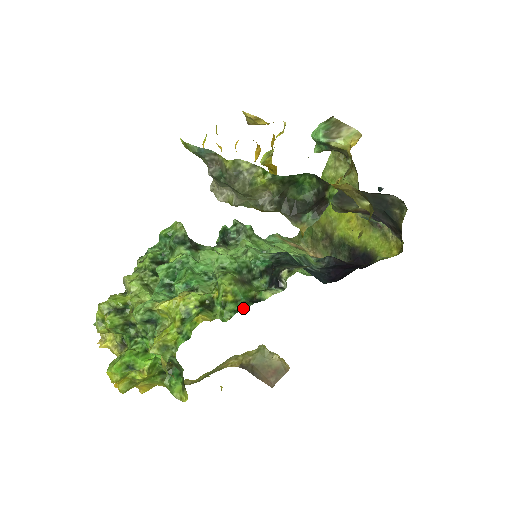
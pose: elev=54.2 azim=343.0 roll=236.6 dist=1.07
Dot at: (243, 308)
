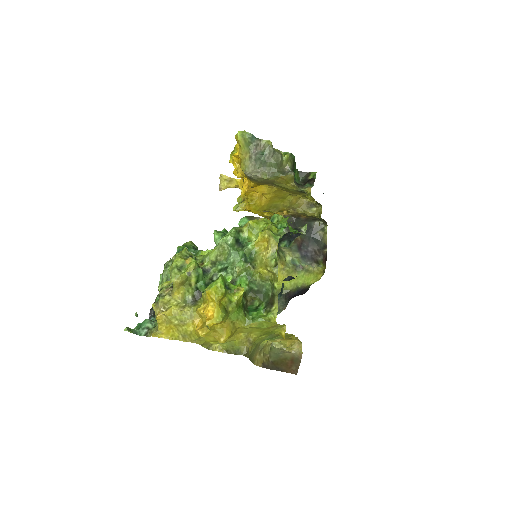
Dot at: (296, 230)
